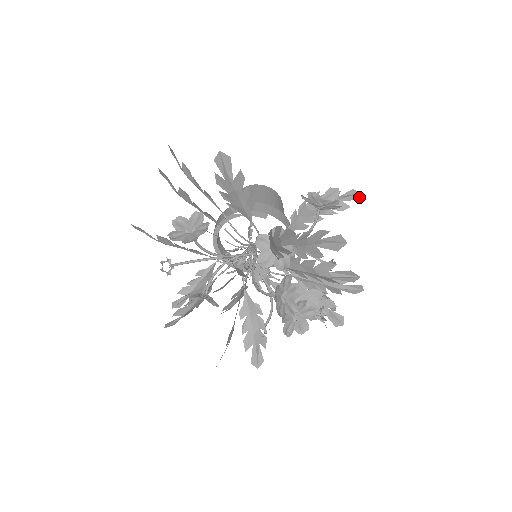
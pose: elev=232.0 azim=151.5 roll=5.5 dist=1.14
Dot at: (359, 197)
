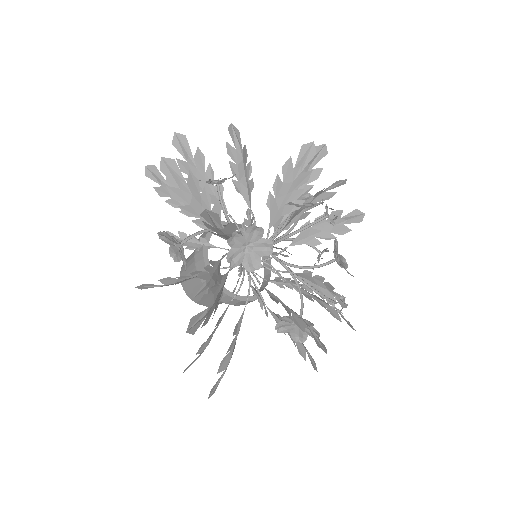
Dot at: occluded
